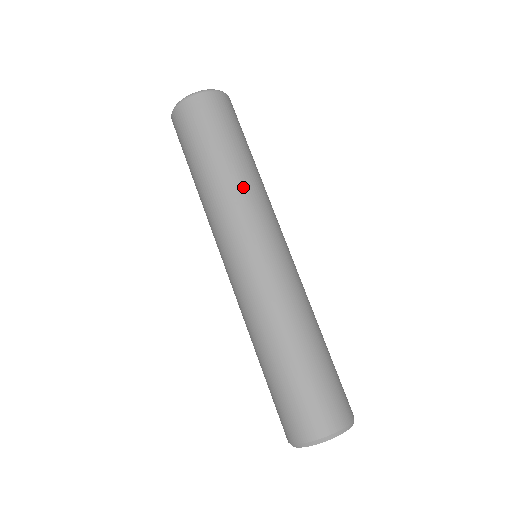
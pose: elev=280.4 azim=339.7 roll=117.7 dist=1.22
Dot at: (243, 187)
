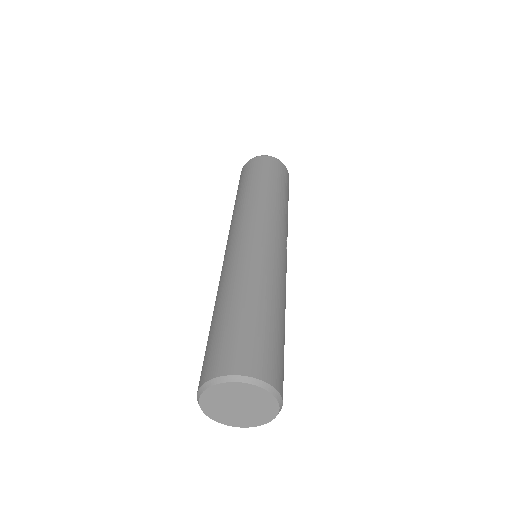
Dot at: (247, 201)
